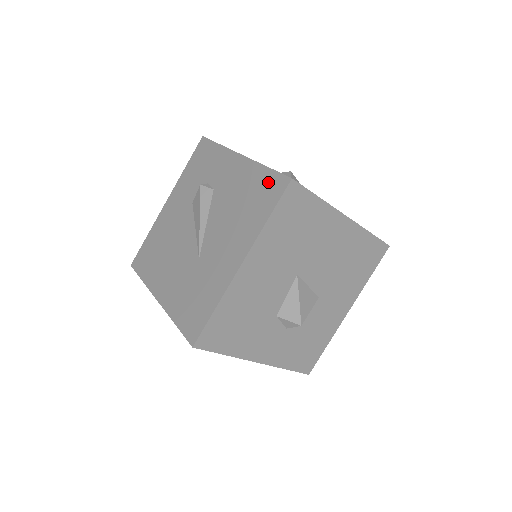
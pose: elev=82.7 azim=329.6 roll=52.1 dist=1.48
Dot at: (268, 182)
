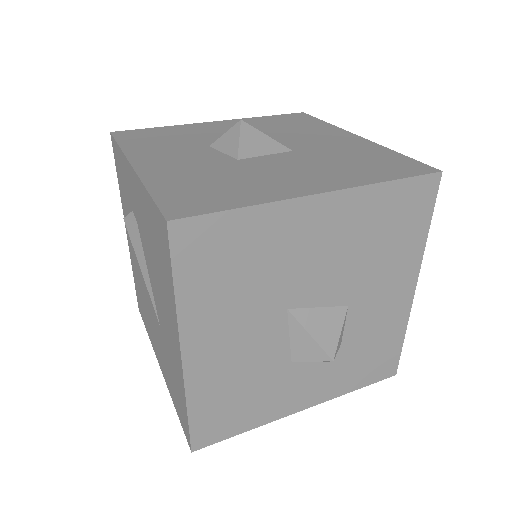
Dot at: (156, 223)
